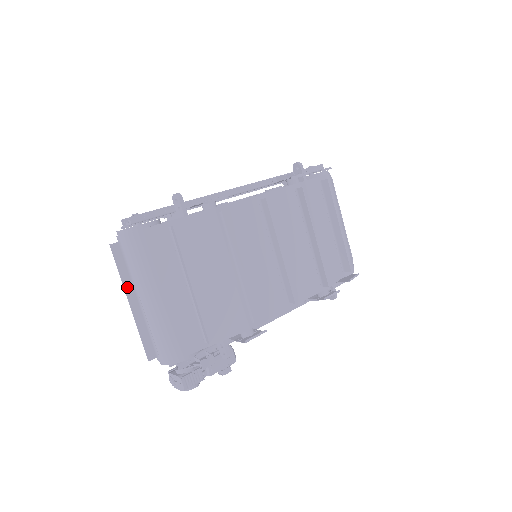
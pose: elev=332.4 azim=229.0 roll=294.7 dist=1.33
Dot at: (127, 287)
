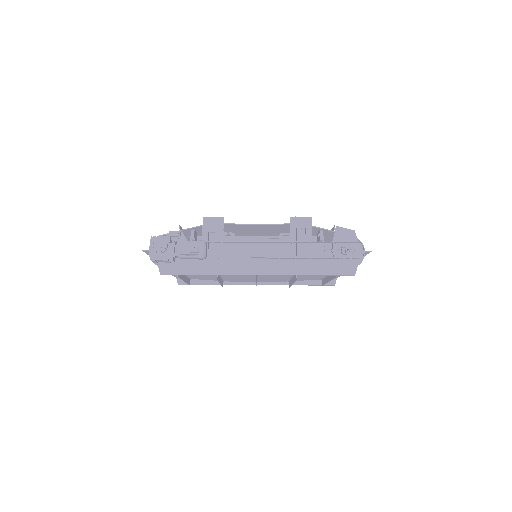
Dot at: occluded
